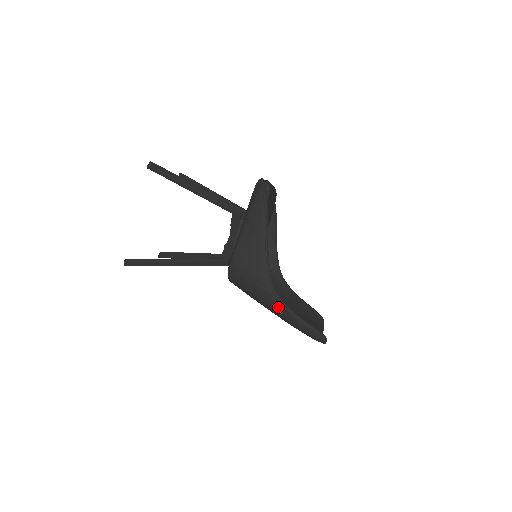
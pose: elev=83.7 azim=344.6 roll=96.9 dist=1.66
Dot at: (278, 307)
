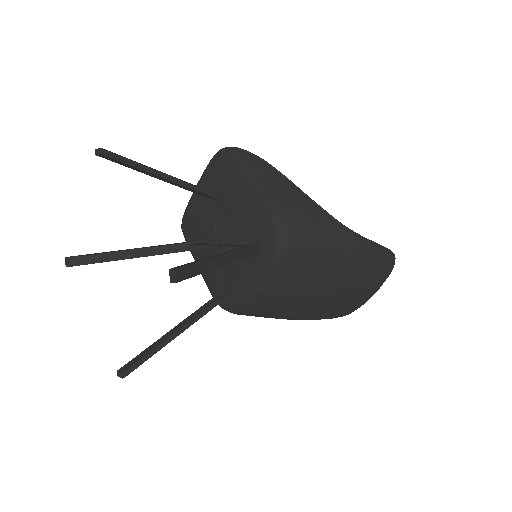
Dot at: (349, 238)
